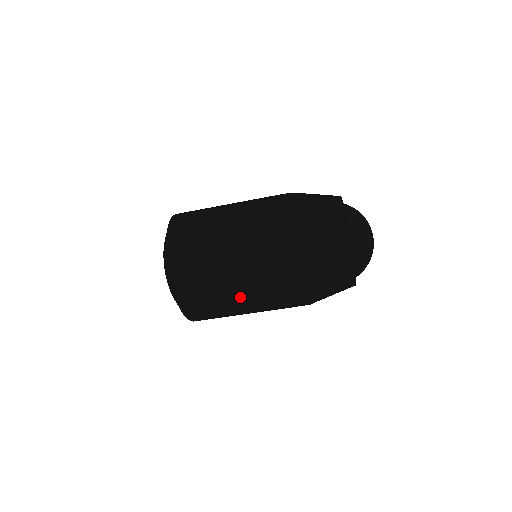
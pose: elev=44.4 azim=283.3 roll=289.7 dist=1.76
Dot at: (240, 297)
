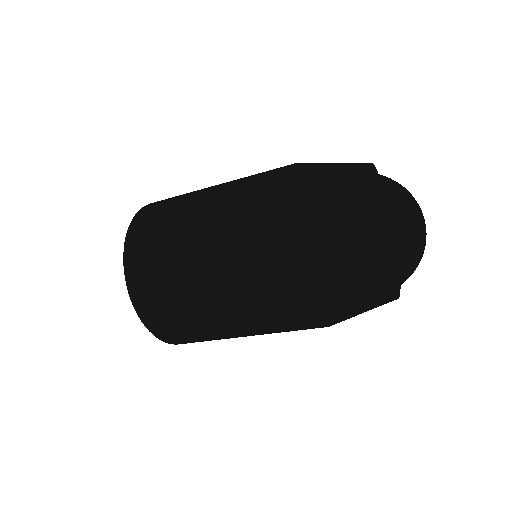
Dot at: occluded
